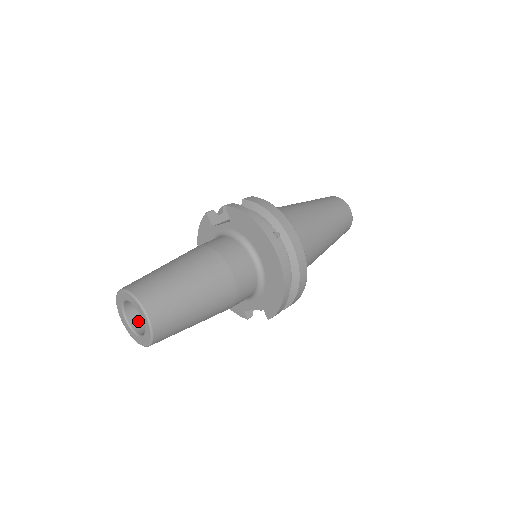
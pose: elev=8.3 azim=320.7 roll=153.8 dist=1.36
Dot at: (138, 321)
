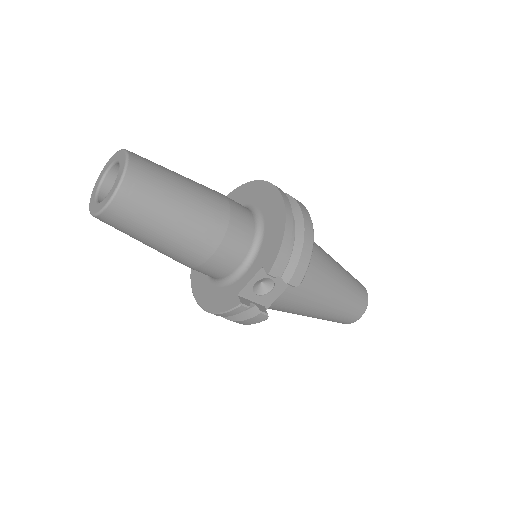
Dot at: occluded
